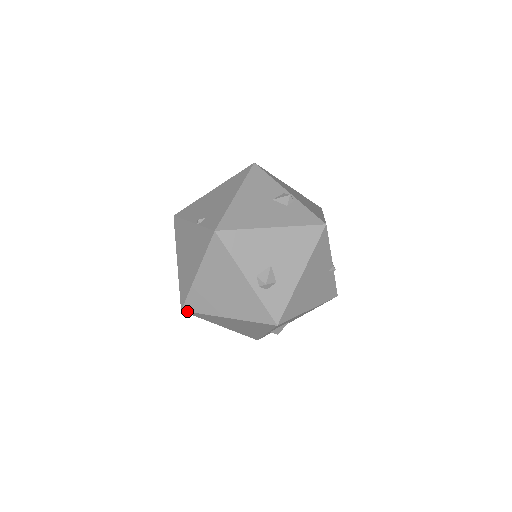
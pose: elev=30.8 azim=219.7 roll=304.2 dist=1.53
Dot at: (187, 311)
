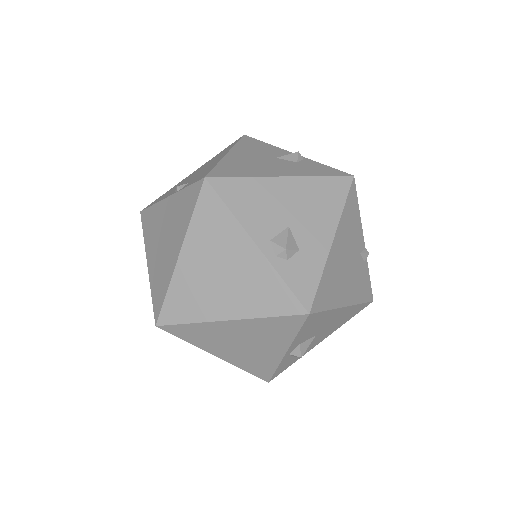
Dot at: (165, 324)
